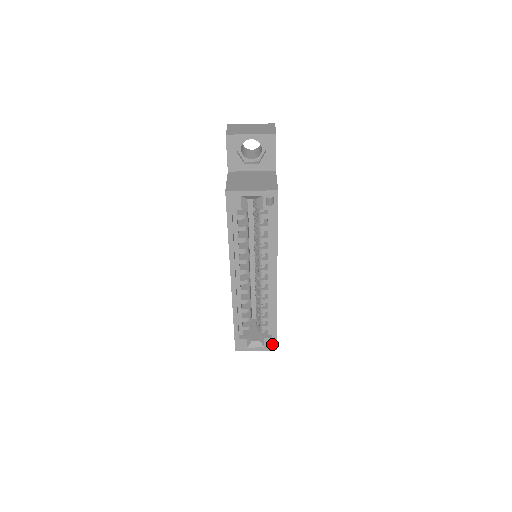
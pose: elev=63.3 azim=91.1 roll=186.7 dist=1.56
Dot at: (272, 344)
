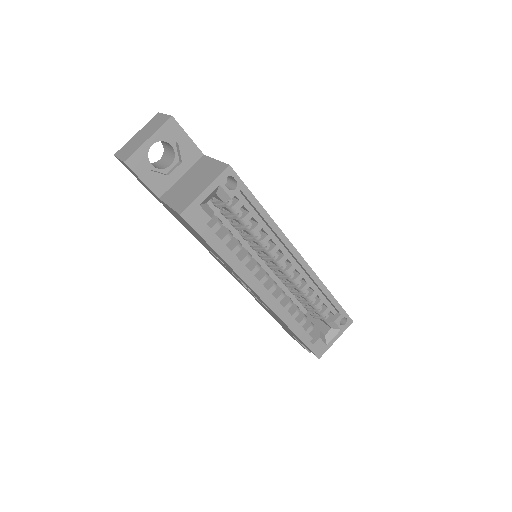
Dot at: (344, 320)
